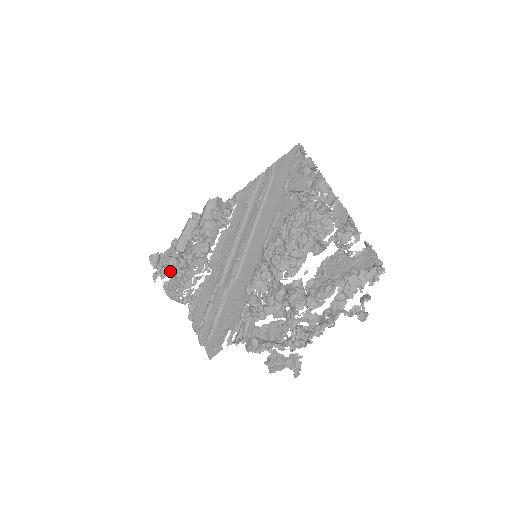
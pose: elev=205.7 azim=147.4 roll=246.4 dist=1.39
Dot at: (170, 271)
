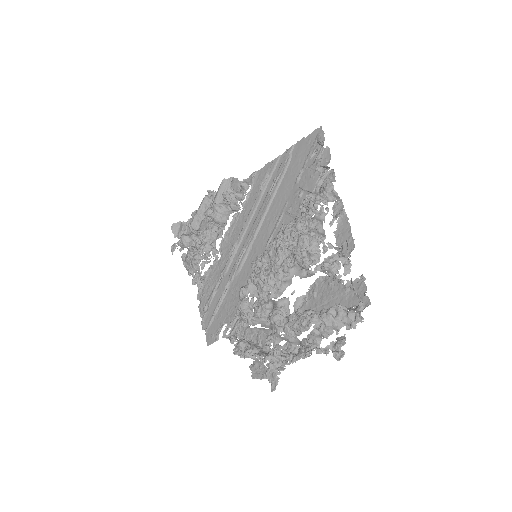
Dot at: (185, 247)
